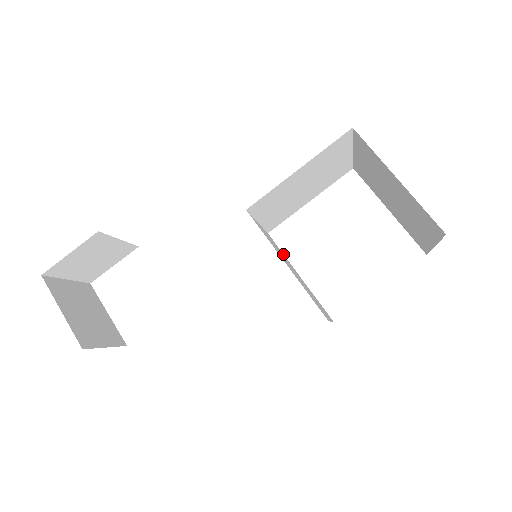
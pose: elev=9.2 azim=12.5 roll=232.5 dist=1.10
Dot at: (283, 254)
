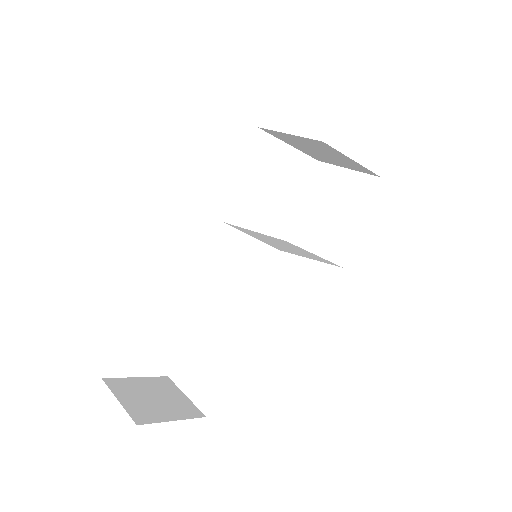
Dot at: (242, 228)
